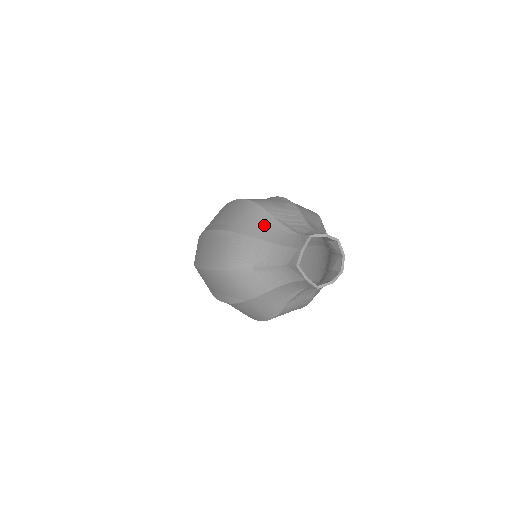
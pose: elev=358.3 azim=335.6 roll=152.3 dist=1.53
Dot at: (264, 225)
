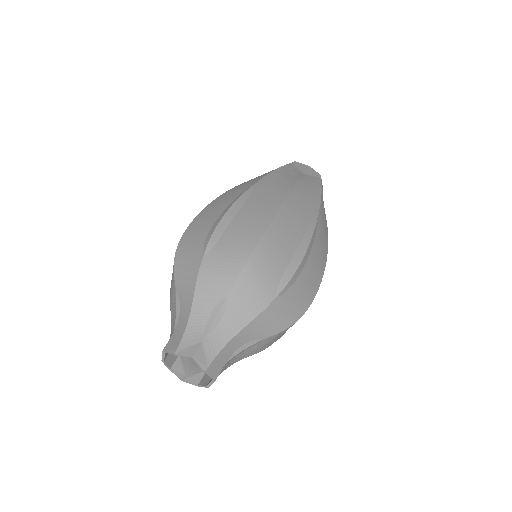
Dot at: (214, 290)
